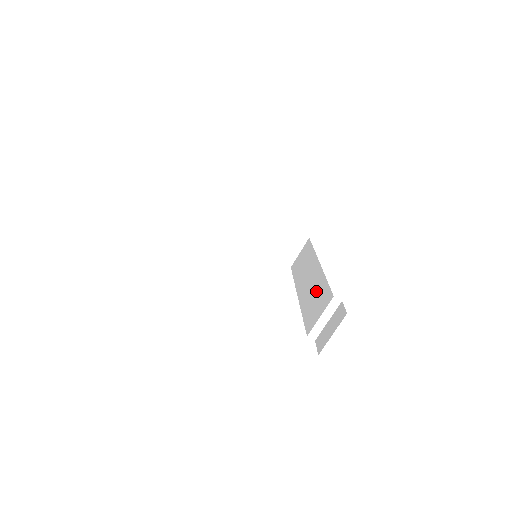
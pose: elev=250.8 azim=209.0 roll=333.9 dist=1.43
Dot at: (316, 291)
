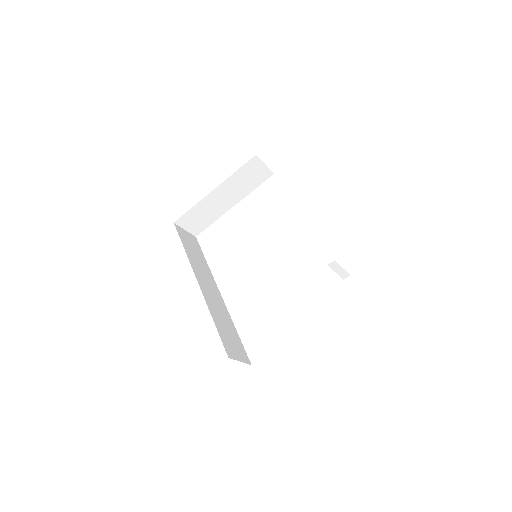
Dot at: occluded
